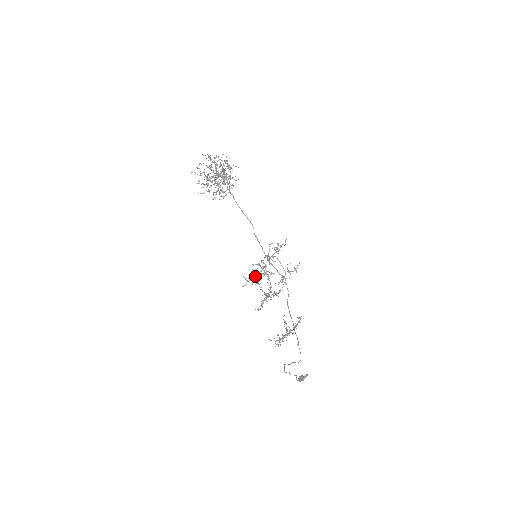
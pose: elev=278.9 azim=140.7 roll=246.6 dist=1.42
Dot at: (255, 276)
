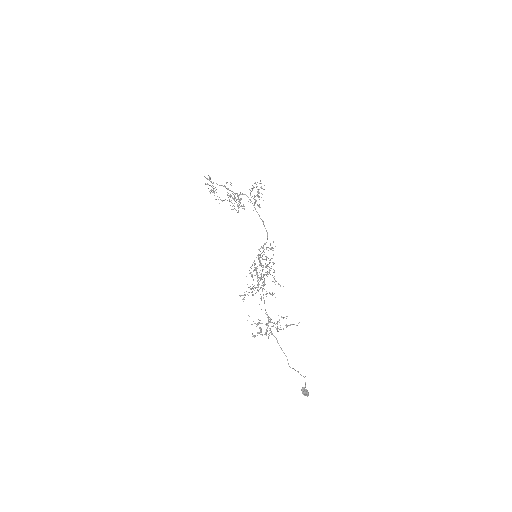
Dot at: occluded
